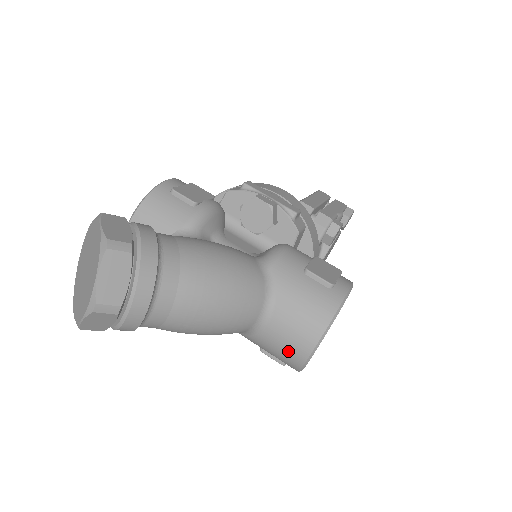
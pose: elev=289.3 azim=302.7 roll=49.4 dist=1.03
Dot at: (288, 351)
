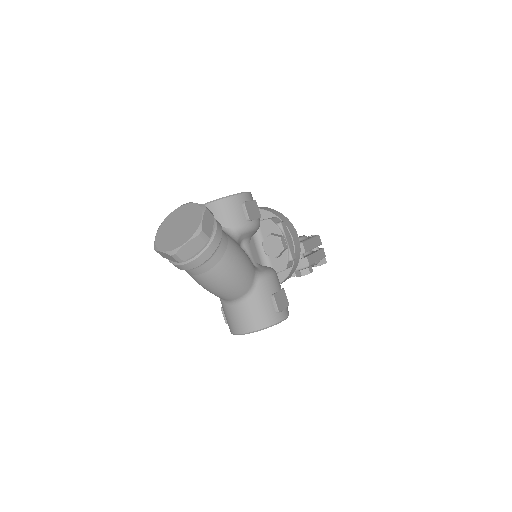
Dot at: (235, 323)
